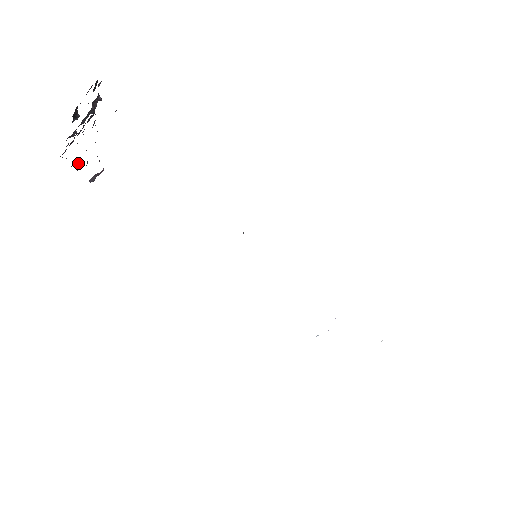
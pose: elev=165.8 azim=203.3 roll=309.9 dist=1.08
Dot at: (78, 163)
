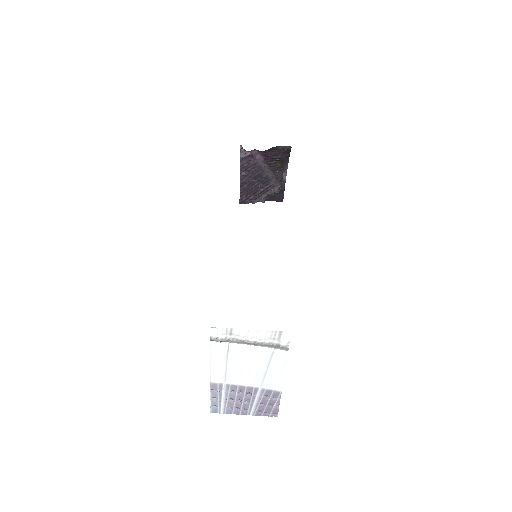
Dot at: (244, 172)
